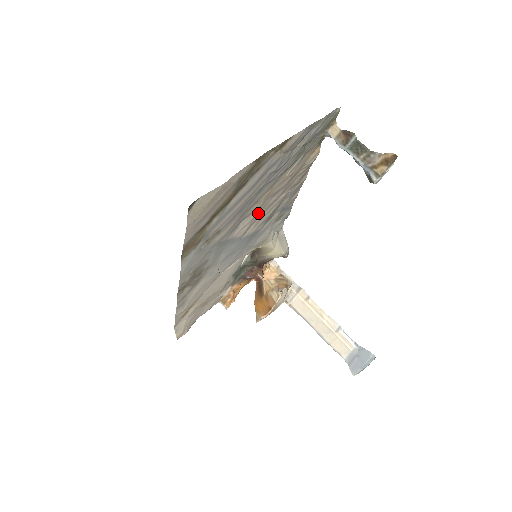
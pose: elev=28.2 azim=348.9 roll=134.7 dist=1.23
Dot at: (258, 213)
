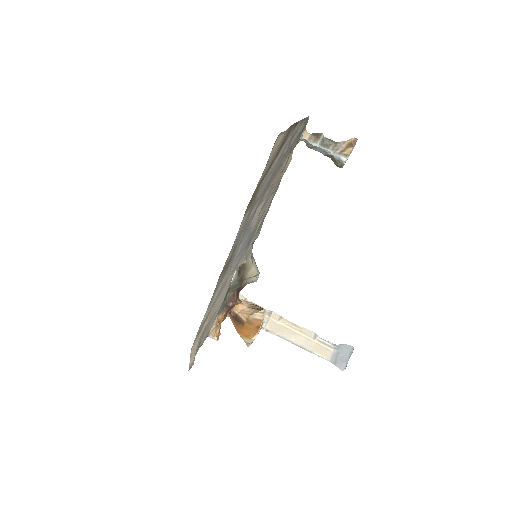
Dot at: (263, 204)
